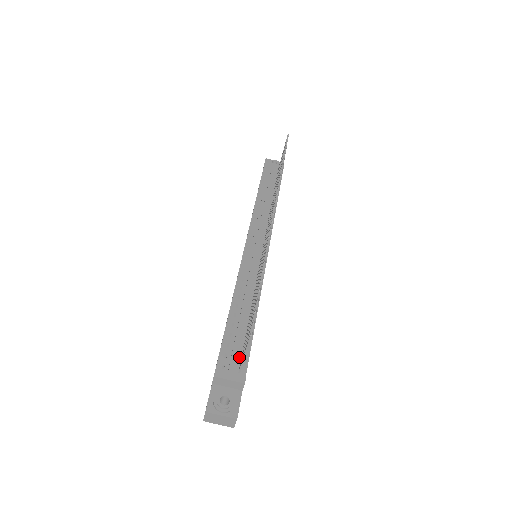
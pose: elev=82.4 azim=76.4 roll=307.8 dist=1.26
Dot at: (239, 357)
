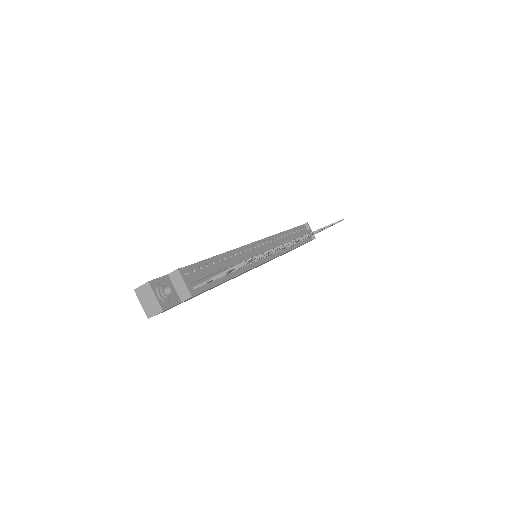
Dot at: (201, 282)
